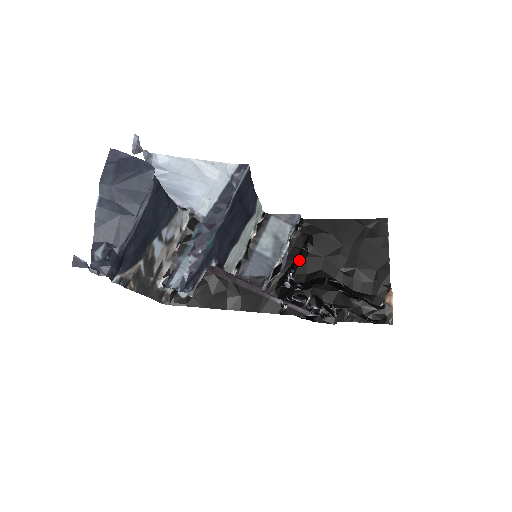
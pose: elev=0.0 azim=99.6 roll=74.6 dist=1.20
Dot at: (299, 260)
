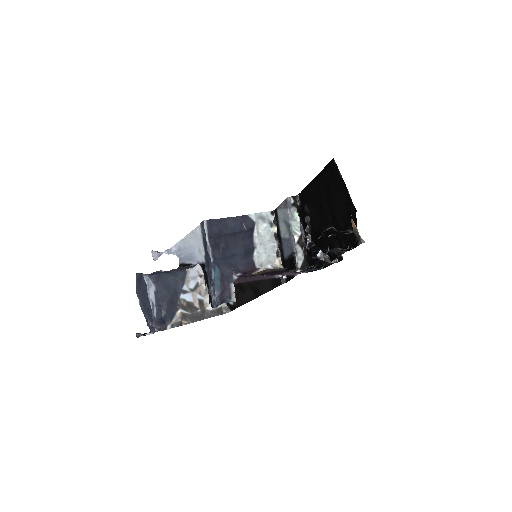
Dot at: (306, 227)
